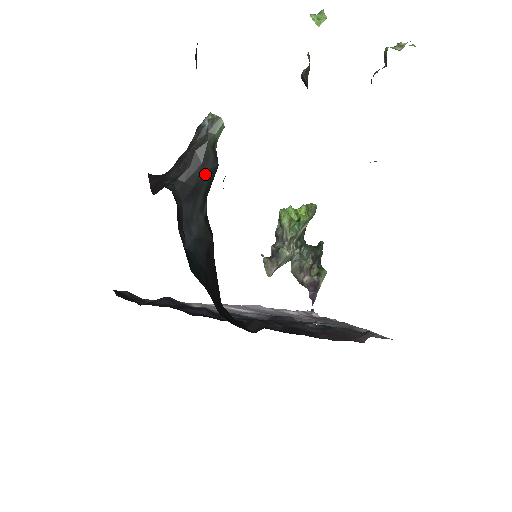
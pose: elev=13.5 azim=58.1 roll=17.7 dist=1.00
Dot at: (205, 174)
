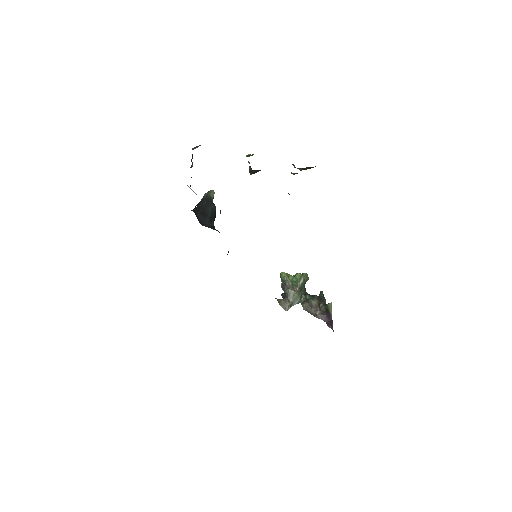
Dot at: (208, 208)
